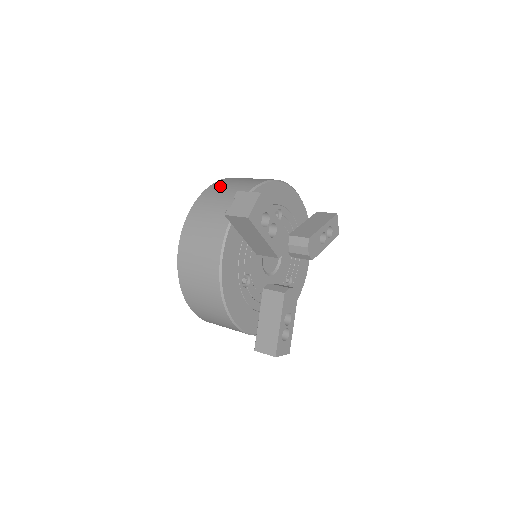
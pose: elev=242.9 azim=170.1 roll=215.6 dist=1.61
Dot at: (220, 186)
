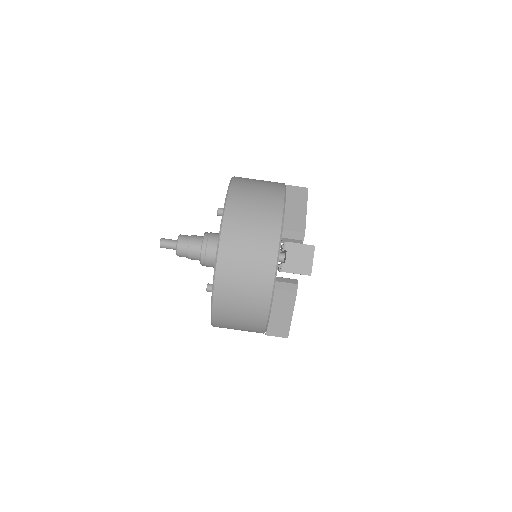
Dot at: (239, 216)
